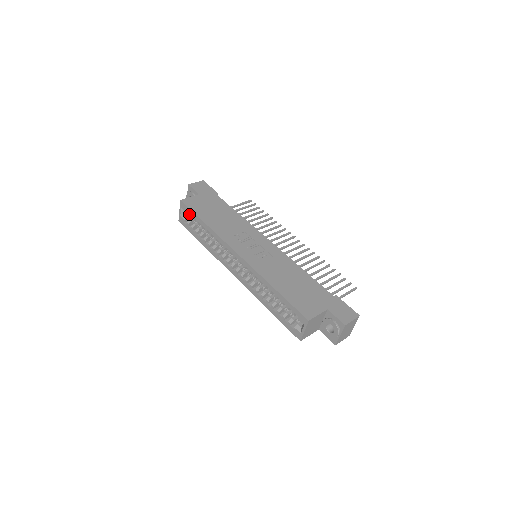
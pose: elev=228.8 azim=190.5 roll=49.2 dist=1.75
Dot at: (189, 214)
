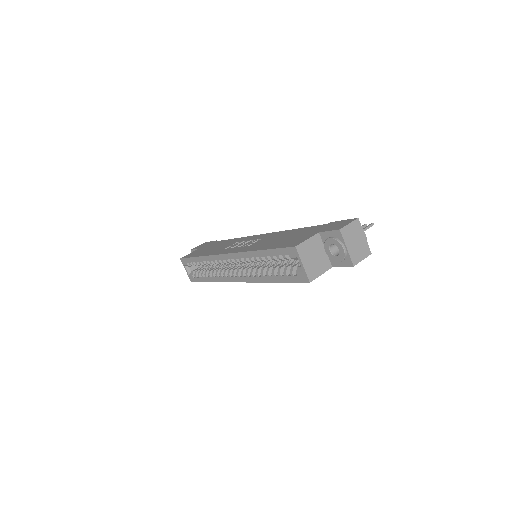
Dot at: (190, 264)
